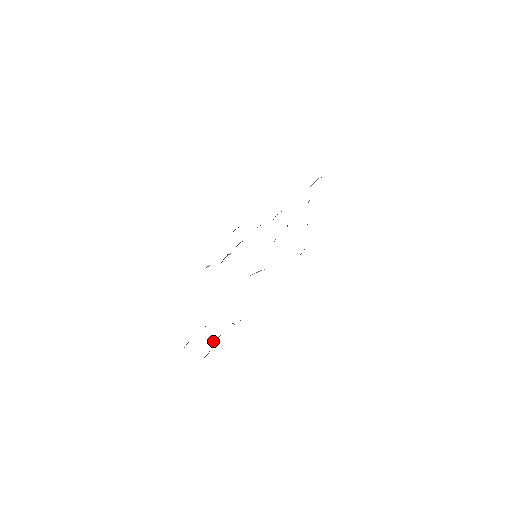
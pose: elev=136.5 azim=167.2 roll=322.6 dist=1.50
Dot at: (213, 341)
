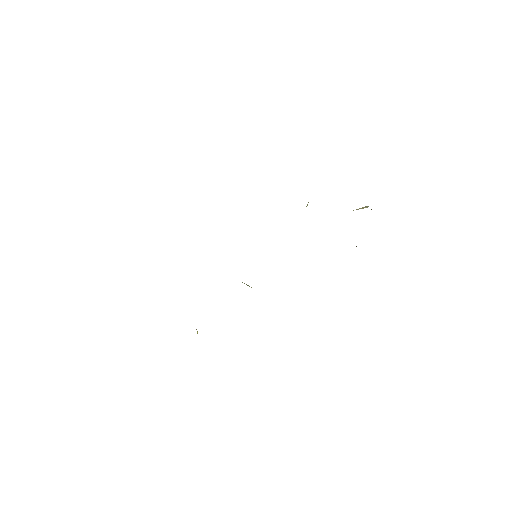
Dot at: occluded
